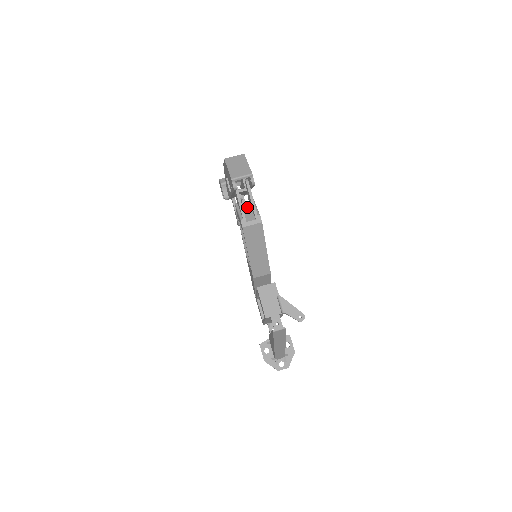
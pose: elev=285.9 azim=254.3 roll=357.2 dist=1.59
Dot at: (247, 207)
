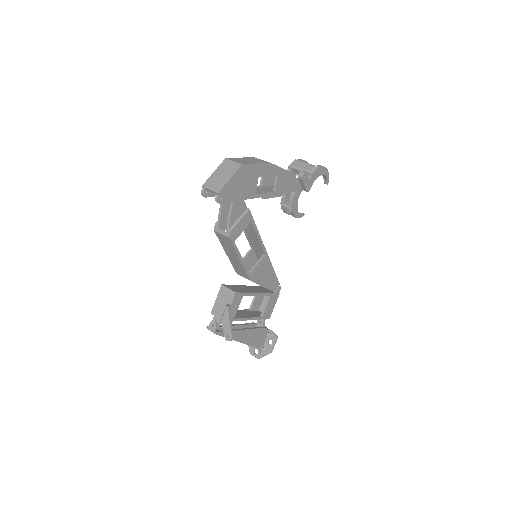
Dot at: occluded
